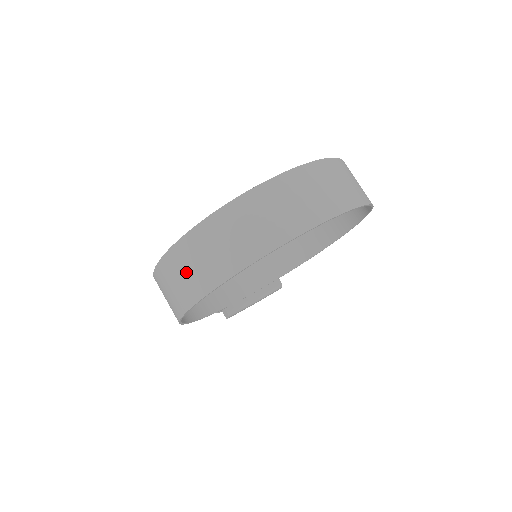
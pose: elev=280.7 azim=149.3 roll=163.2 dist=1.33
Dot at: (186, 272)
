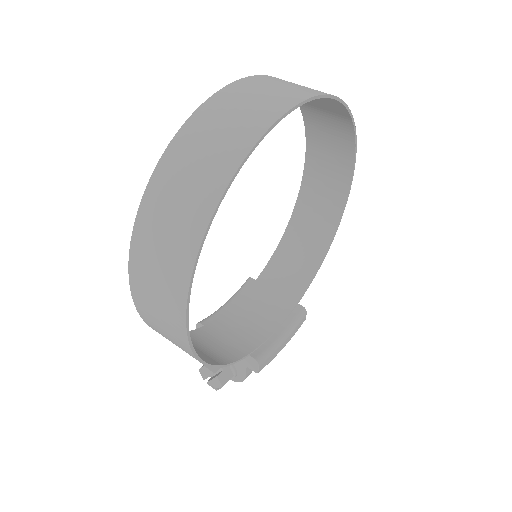
Dot at: (166, 230)
